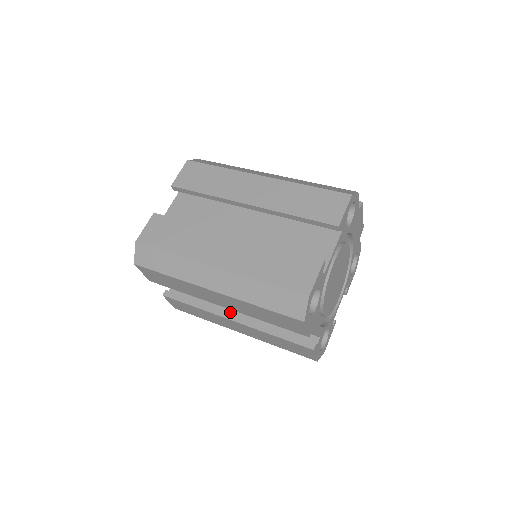
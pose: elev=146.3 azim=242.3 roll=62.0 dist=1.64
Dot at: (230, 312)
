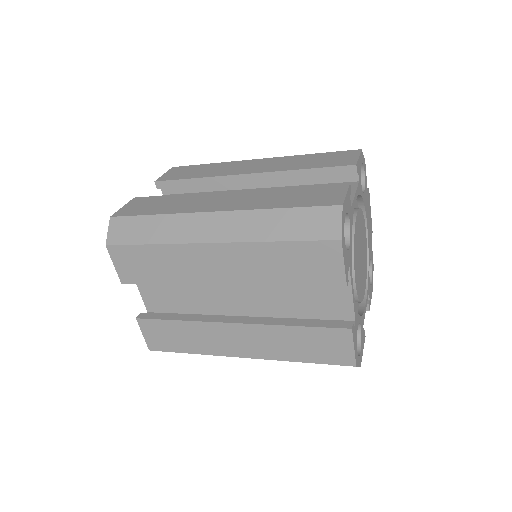
Dot at: occluded
